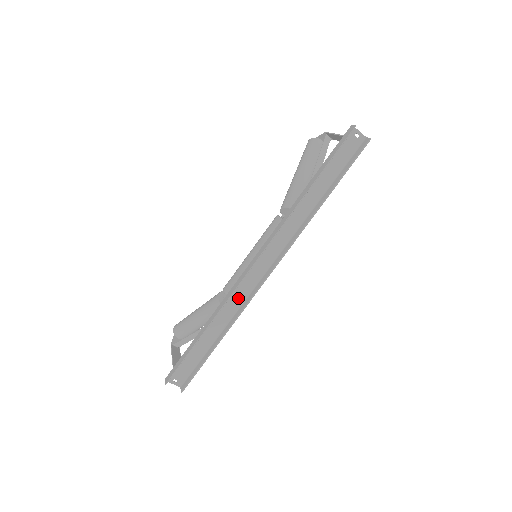
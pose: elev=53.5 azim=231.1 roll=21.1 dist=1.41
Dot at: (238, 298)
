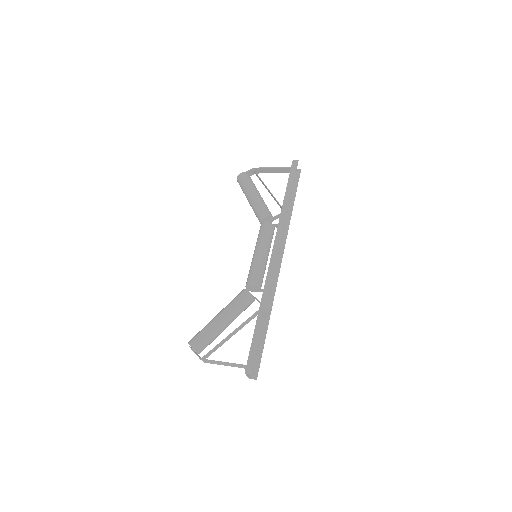
Dot at: occluded
